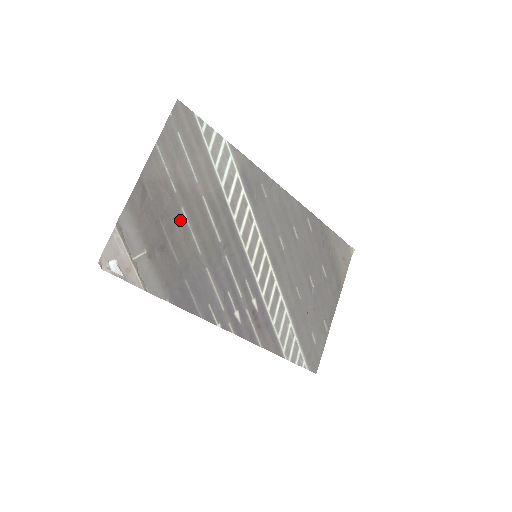
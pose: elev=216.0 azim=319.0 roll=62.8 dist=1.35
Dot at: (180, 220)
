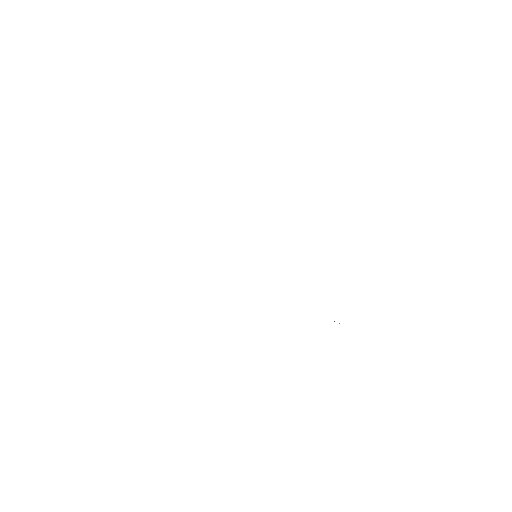
Dot at: occluded
